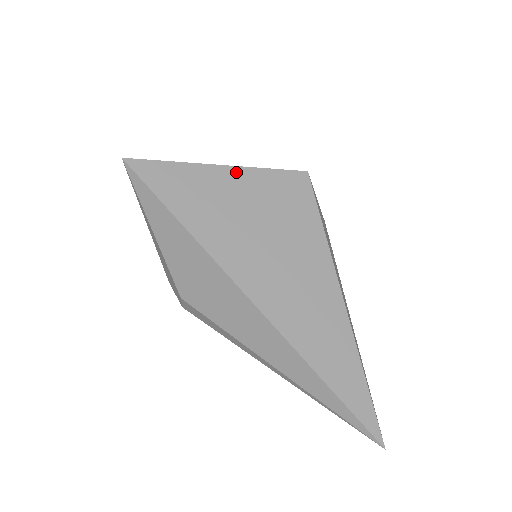
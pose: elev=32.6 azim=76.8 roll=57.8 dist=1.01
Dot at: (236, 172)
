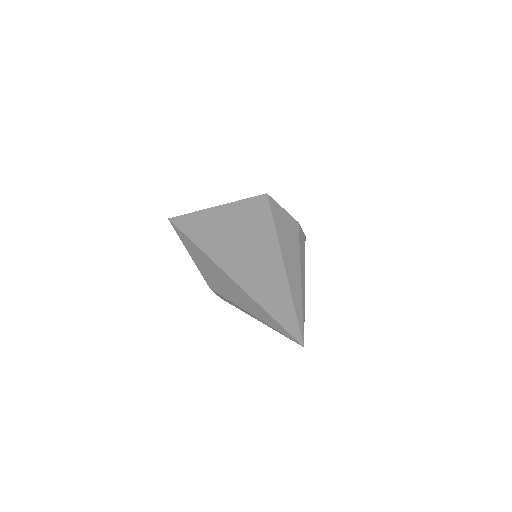
Dot at: (224, 207)
